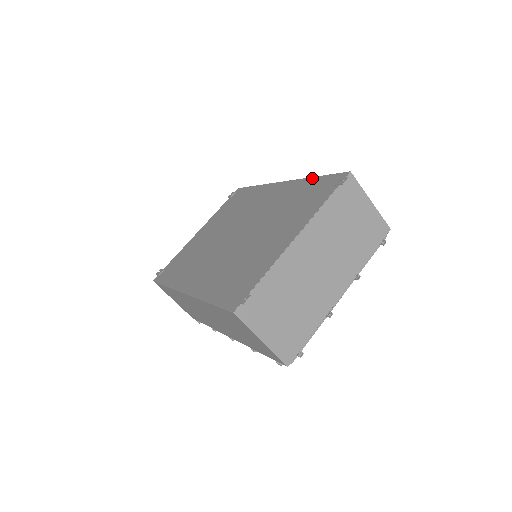
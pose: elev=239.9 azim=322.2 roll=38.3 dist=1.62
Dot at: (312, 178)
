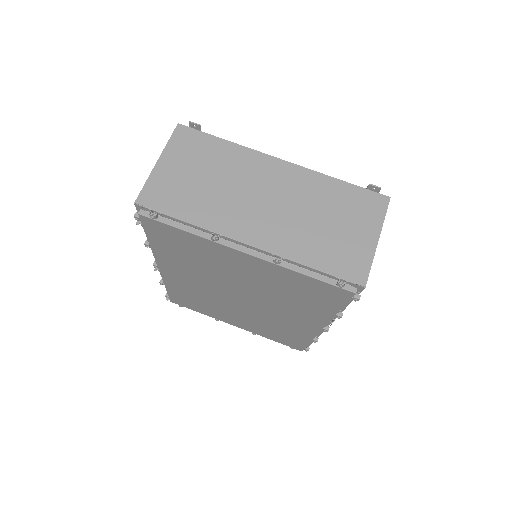
Dot at: occluded
